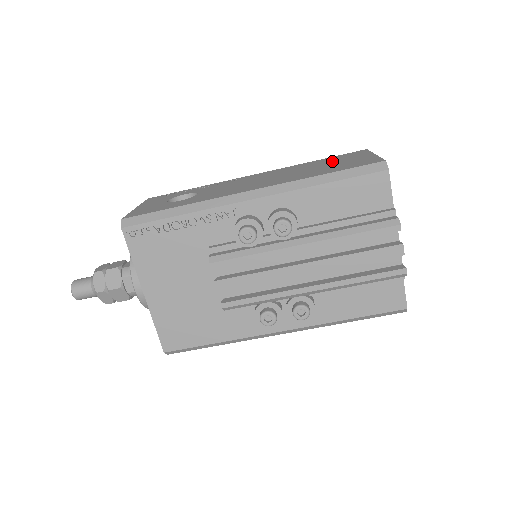
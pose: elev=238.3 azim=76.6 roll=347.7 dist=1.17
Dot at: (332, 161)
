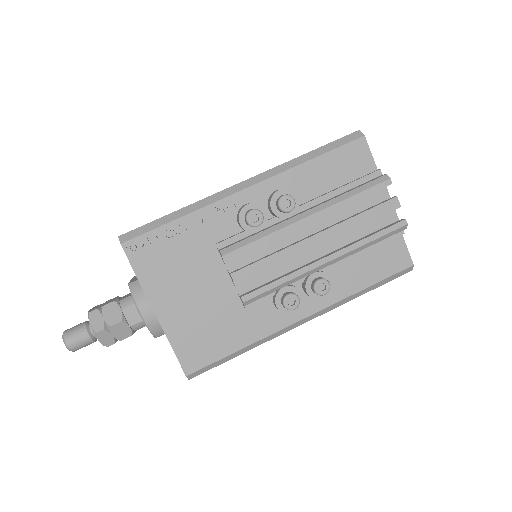
Dot at: occluded
